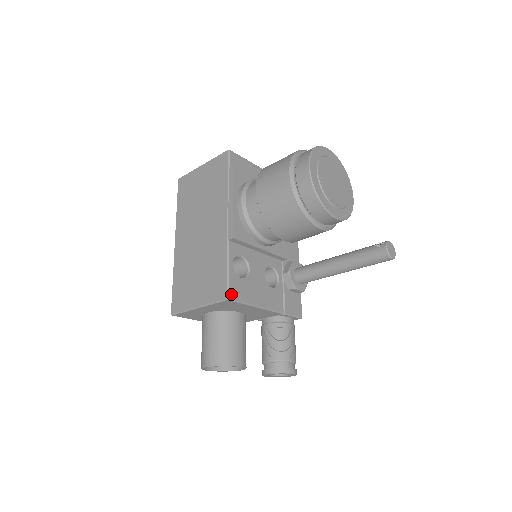
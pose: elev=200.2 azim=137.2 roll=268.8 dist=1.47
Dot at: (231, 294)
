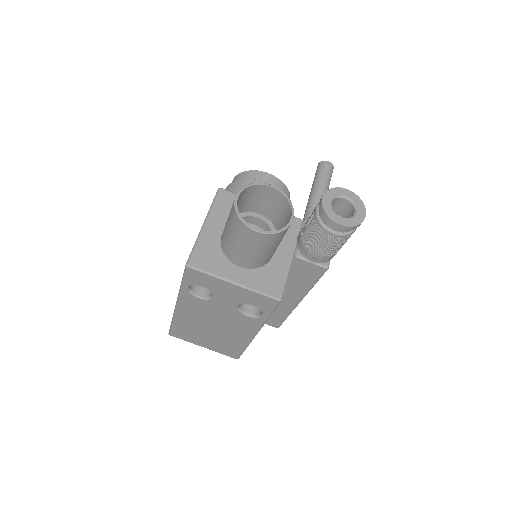
Dot at: occluded
